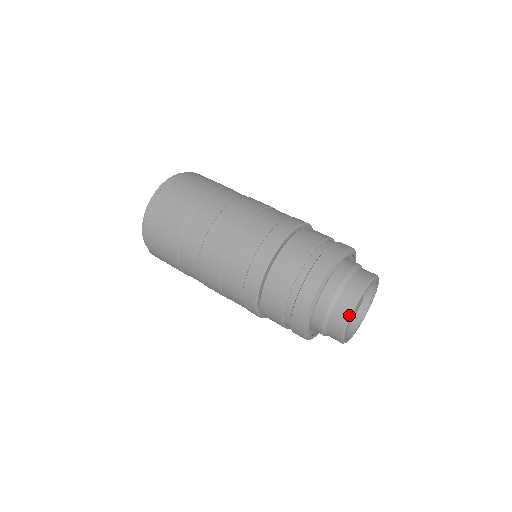
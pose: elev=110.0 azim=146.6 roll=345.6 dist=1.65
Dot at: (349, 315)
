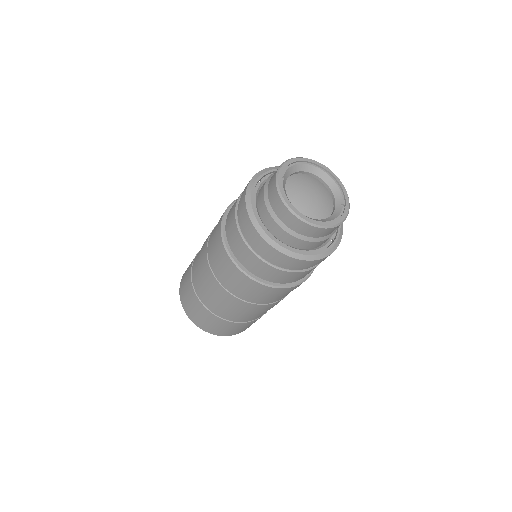
Dot at: (275, 181)
